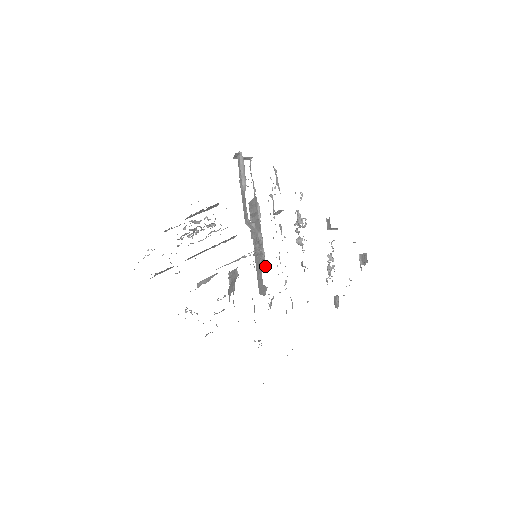
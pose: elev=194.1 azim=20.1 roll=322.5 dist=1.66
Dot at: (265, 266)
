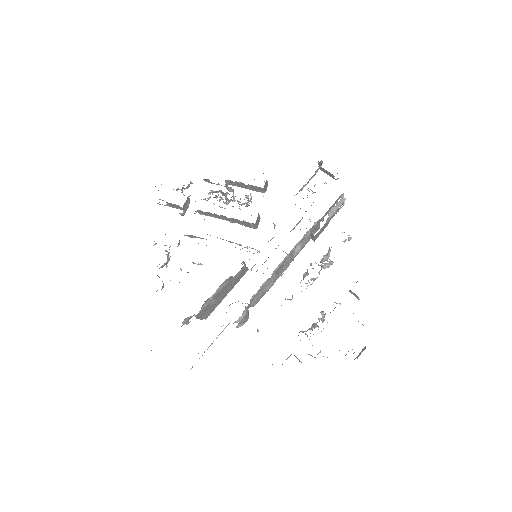
Dot at: (256, 271)
